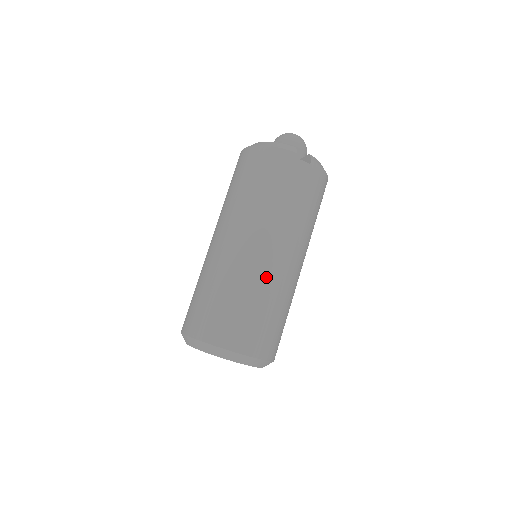
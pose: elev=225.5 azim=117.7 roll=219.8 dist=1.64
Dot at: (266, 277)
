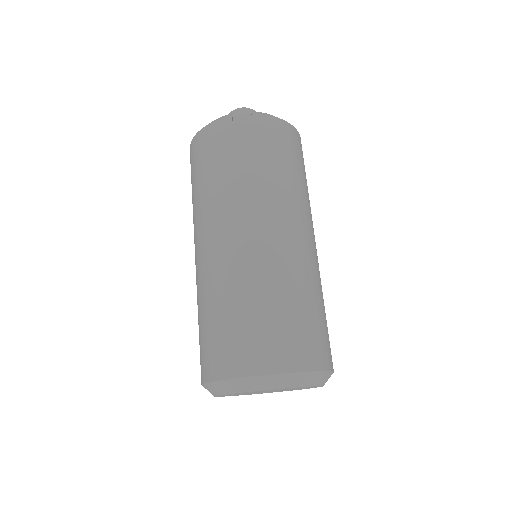
Dot at: (254, 265)
